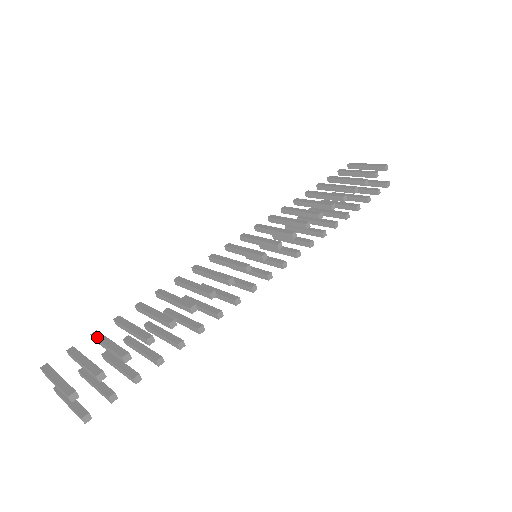
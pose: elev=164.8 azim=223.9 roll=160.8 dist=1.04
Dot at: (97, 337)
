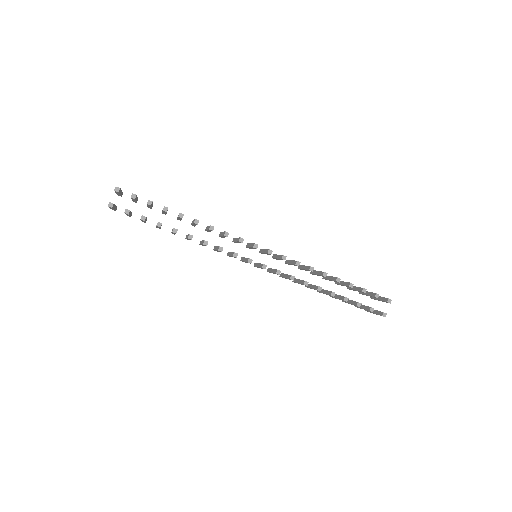
Dot at: occluded
